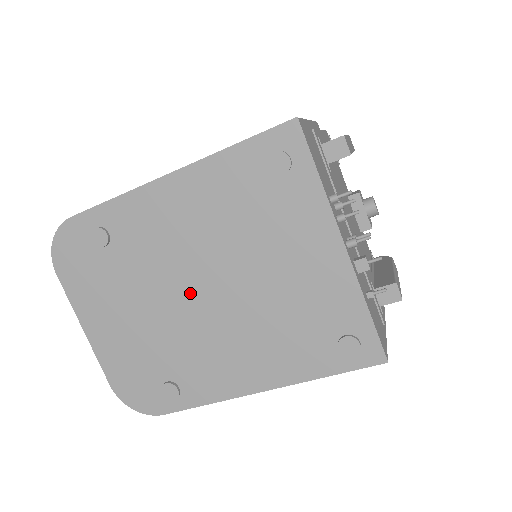
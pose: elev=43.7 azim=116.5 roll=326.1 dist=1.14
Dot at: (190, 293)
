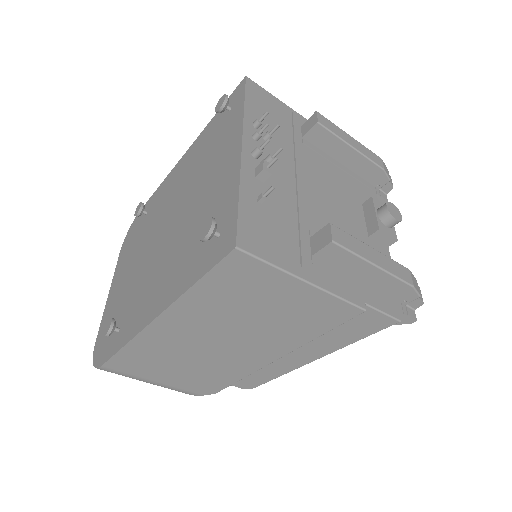
Dot at: (158, 237)
